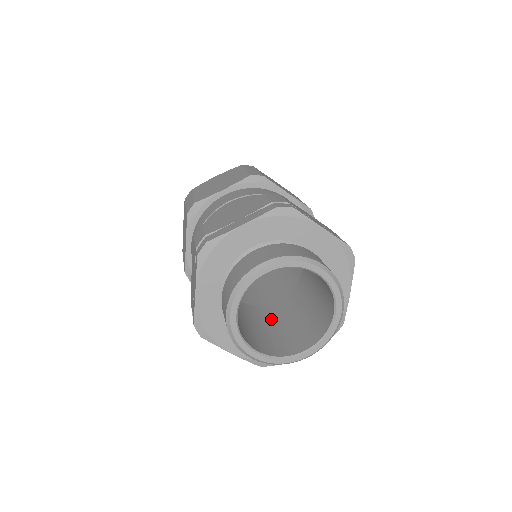
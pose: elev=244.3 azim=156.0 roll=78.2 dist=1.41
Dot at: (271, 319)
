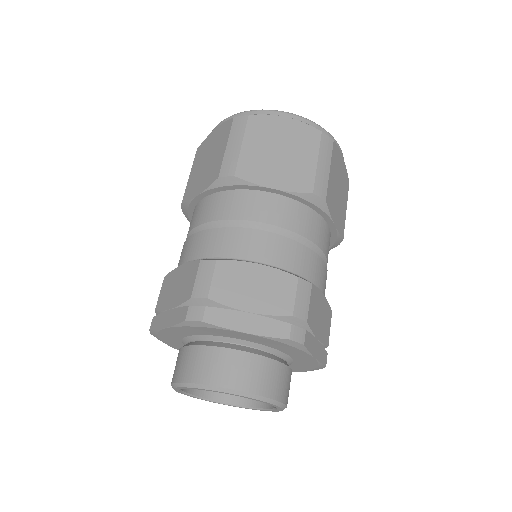
Dot at: occluded
